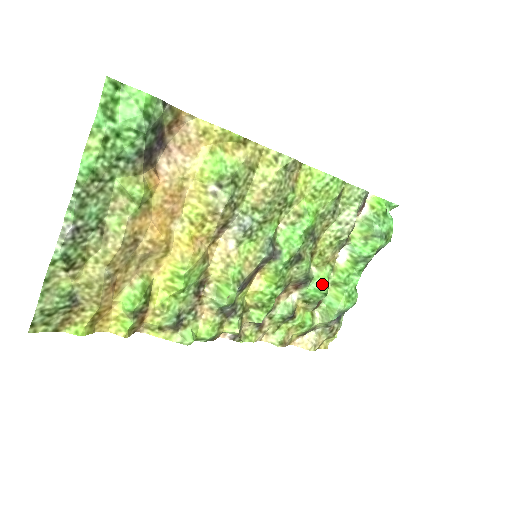
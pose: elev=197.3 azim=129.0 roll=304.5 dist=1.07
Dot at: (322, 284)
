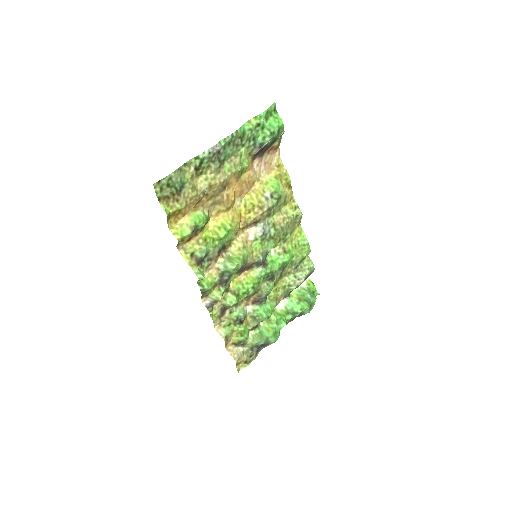
Dot at: (270, 309)
